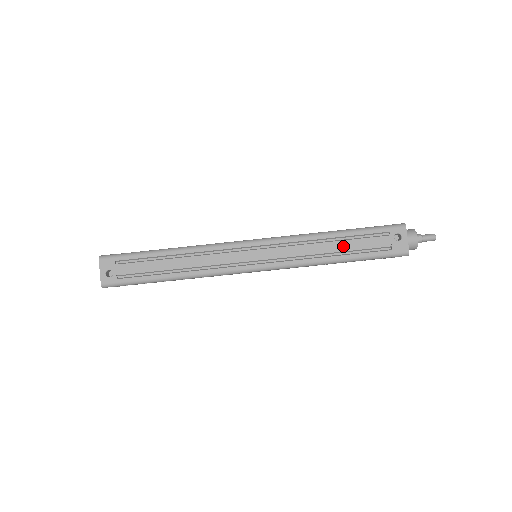
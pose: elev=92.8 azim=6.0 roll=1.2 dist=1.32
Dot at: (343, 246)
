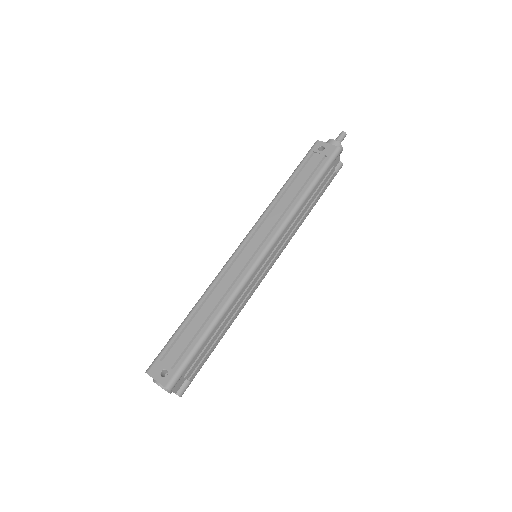
Dot at: (297, 185)
